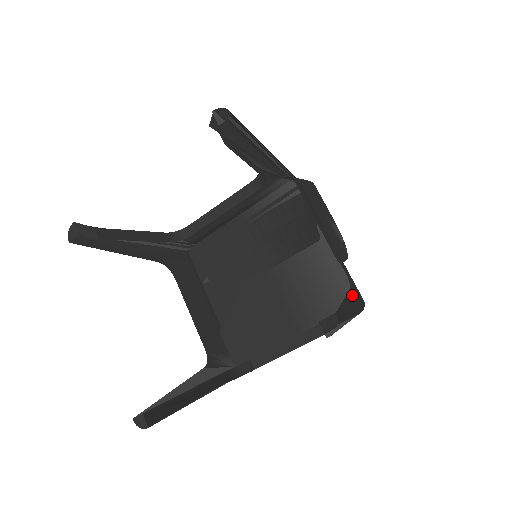
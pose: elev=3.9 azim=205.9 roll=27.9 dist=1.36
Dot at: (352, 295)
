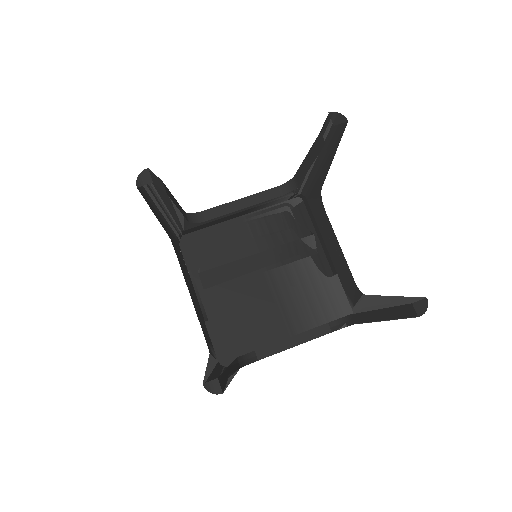
Dot at: (369, 299)
